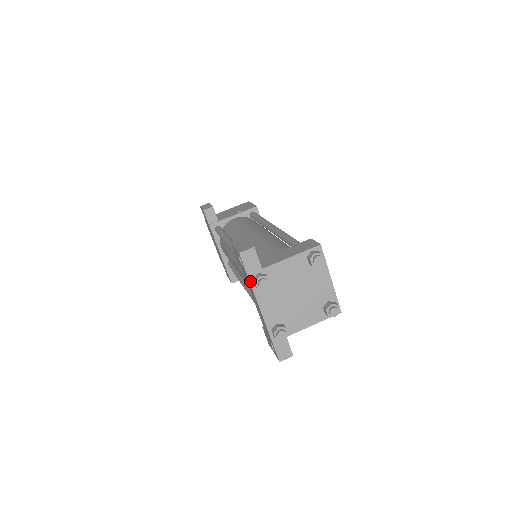
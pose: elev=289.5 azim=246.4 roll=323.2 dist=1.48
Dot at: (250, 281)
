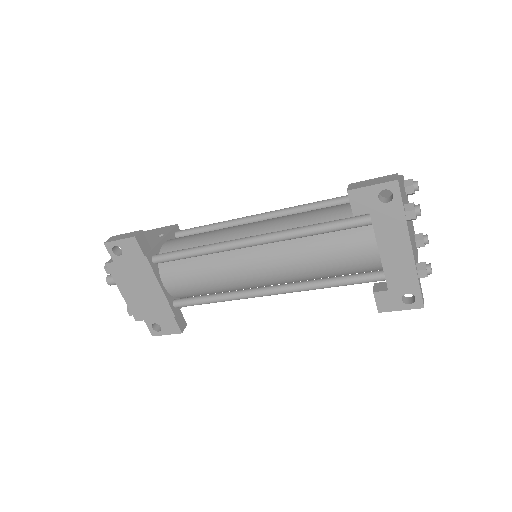
Dot at: (405, 214)
